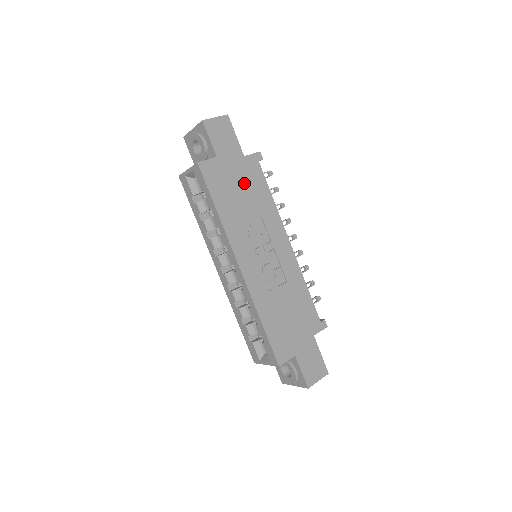
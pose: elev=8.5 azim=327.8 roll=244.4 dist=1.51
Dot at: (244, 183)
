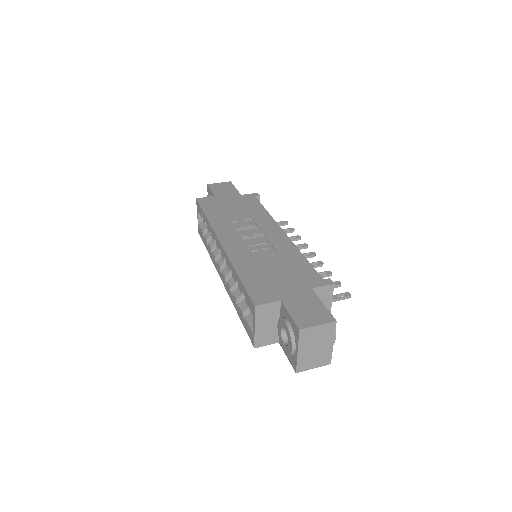
Dot at: (238, 205)
